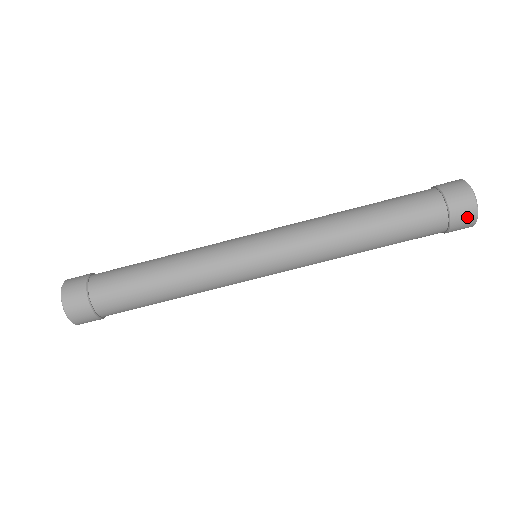
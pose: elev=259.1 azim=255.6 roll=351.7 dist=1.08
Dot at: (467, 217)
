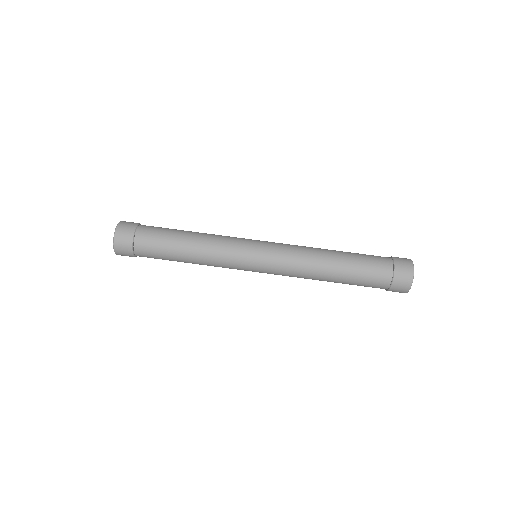
Dot at: (403, 287)
